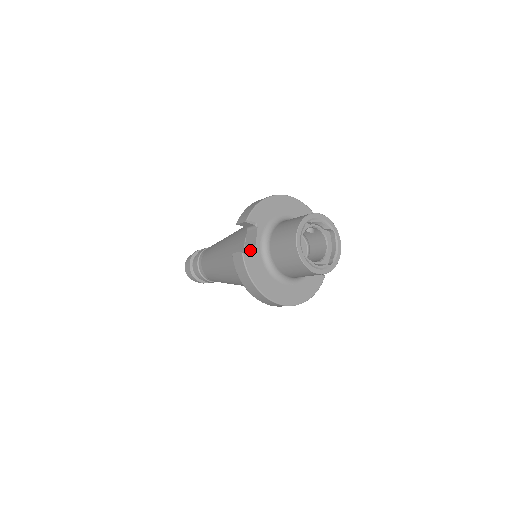
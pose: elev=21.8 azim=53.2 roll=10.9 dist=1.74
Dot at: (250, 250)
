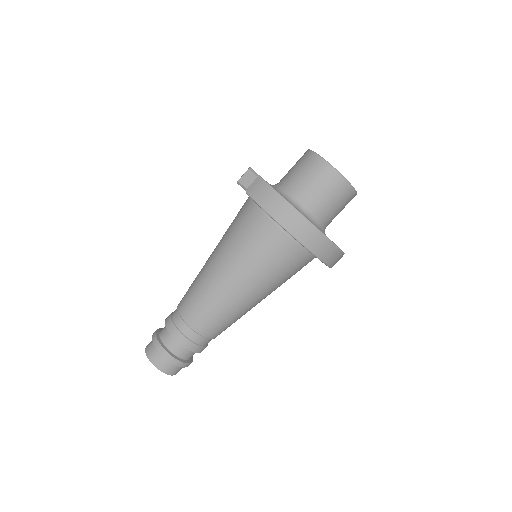
Dot at: occluded
